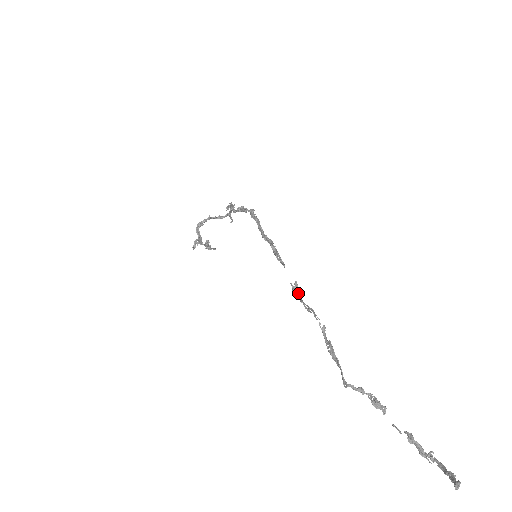
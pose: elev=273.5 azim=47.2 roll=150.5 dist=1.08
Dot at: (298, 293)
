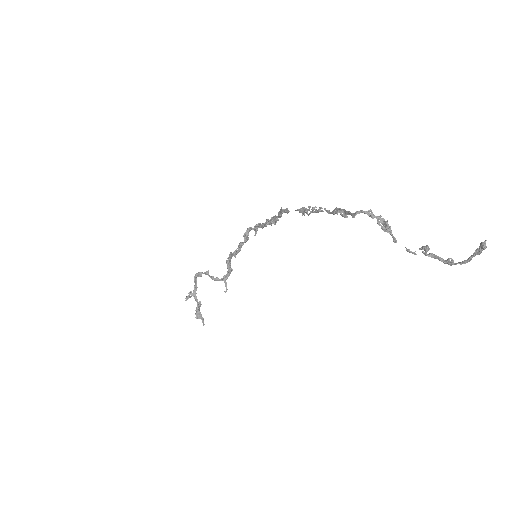
Dot at: (302, 212)
